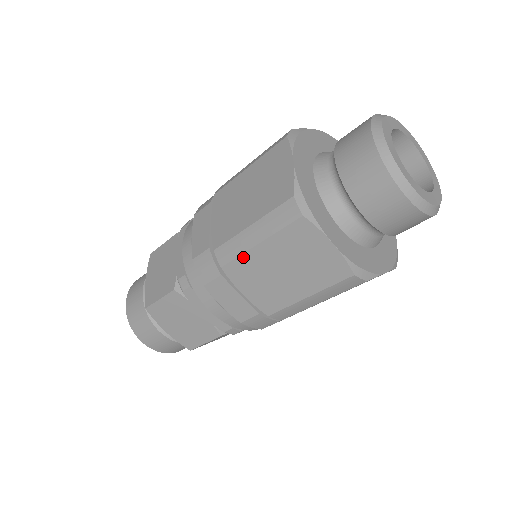
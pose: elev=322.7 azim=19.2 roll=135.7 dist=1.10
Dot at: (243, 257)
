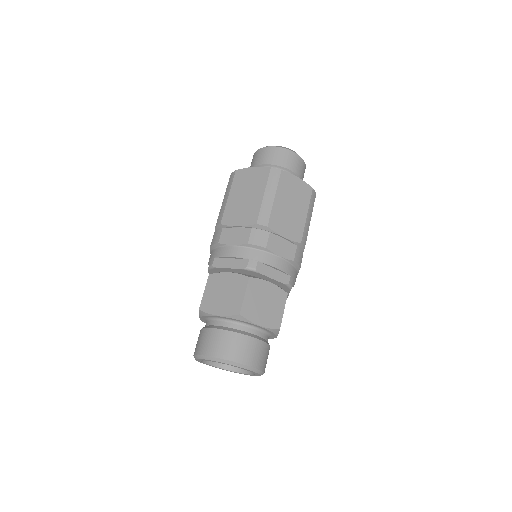
Dot at: (273, 211)
